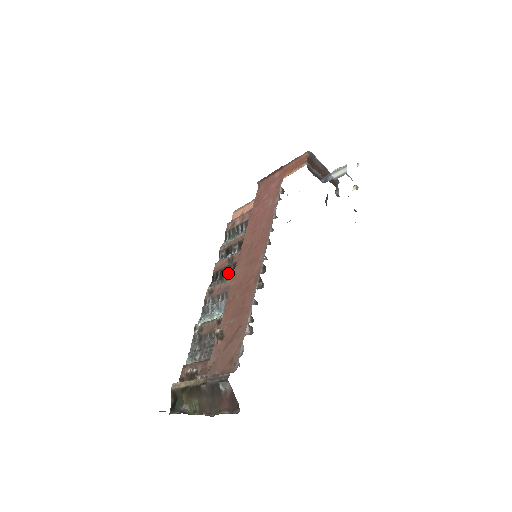
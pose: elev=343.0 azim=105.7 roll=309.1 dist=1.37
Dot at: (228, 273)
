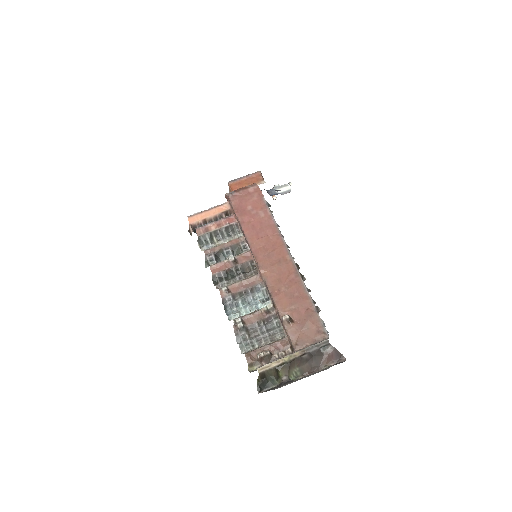
Dot at: (237, 273)
